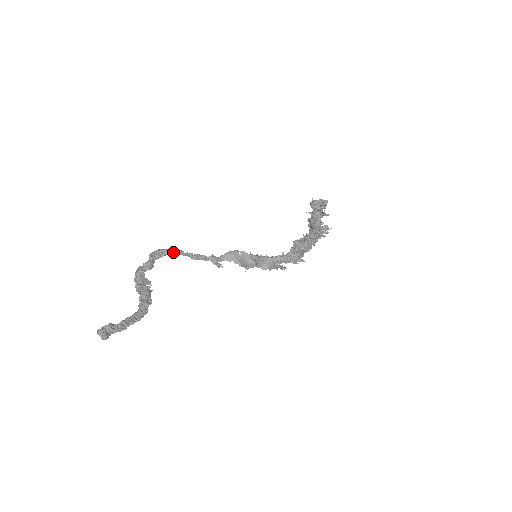
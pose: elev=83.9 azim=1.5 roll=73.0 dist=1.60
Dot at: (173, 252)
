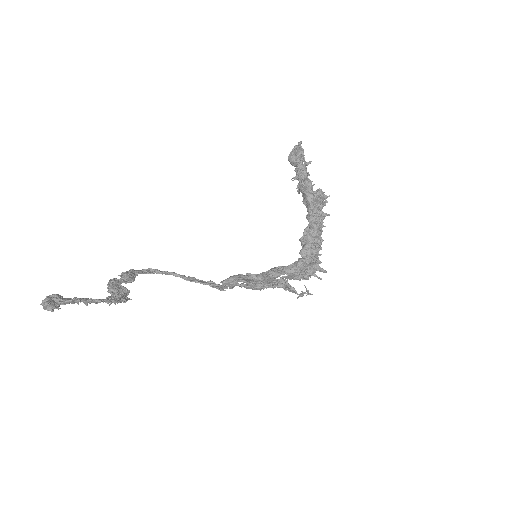
Dot at: (160, 271)
